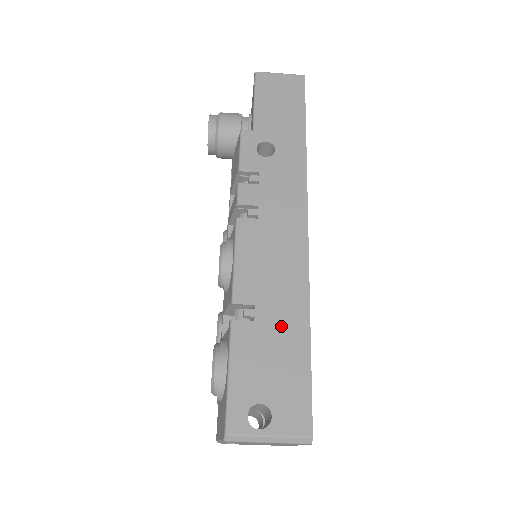
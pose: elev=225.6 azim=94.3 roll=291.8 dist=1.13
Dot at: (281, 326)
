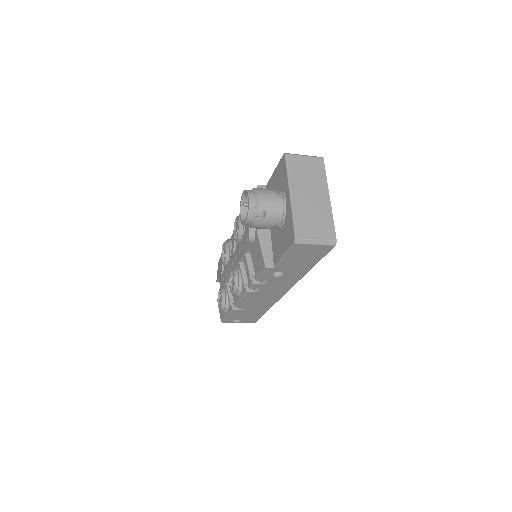
Dot at: (255, 311)
